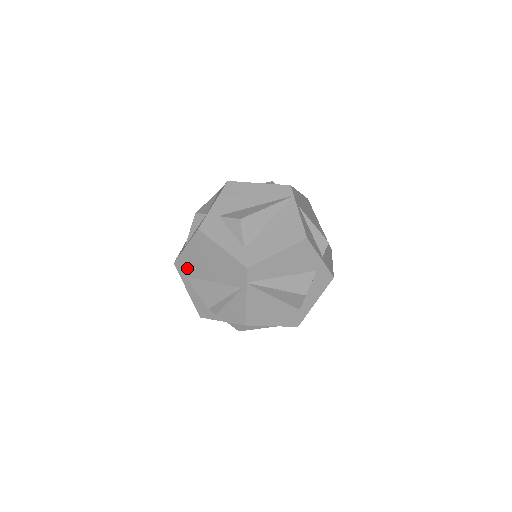
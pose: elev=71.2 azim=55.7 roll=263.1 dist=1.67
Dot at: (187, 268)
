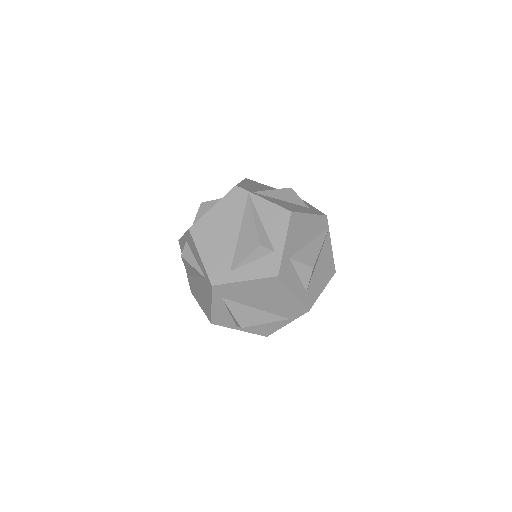
Dot at: (230, 293)
